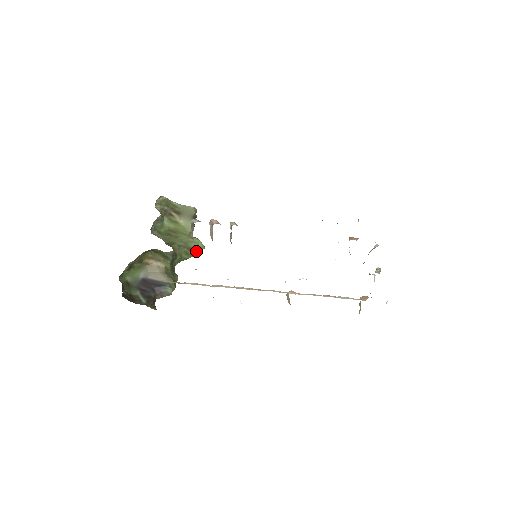
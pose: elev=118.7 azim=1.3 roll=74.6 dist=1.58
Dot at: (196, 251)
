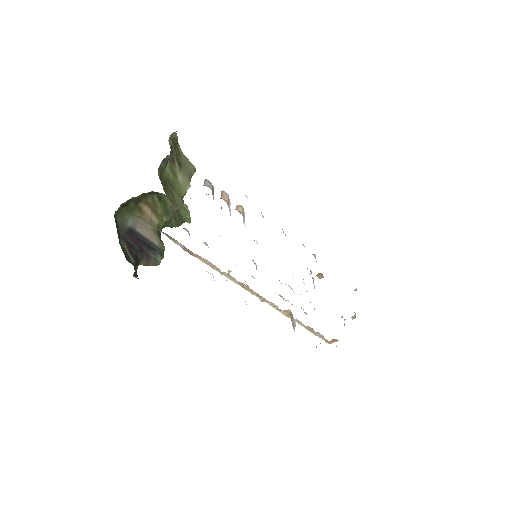
Dot at: (183, 222)
